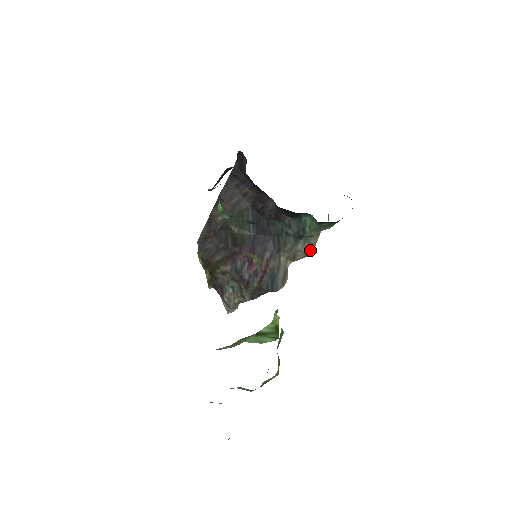
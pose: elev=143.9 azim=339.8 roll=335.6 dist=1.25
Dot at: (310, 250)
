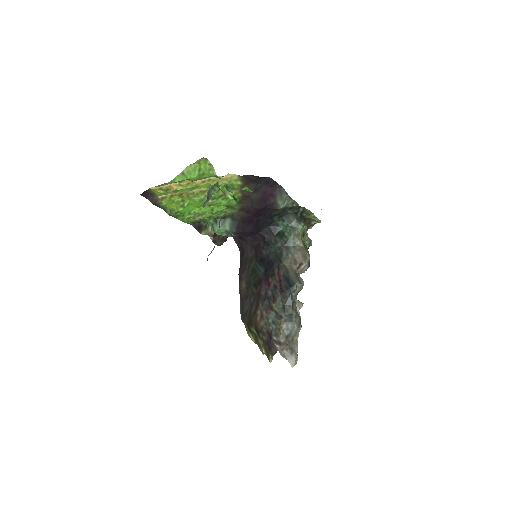
Dot at: (303, 251)
